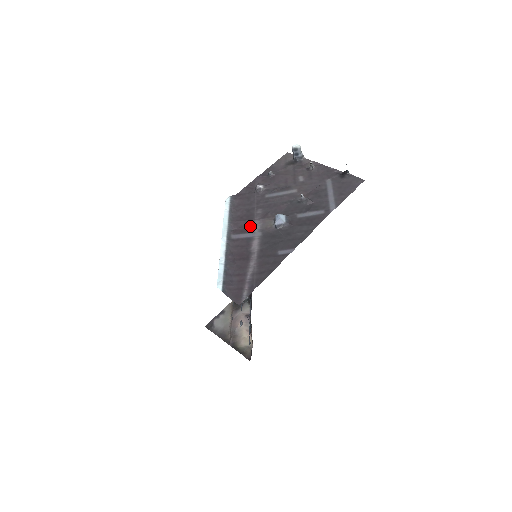
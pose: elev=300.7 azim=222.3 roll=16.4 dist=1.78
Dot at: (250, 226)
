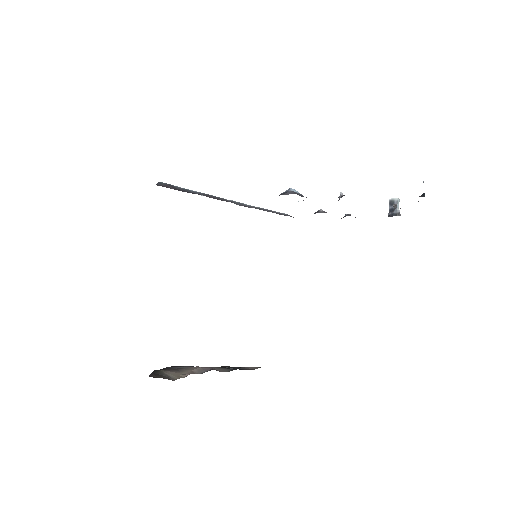
Dot at: occluded
